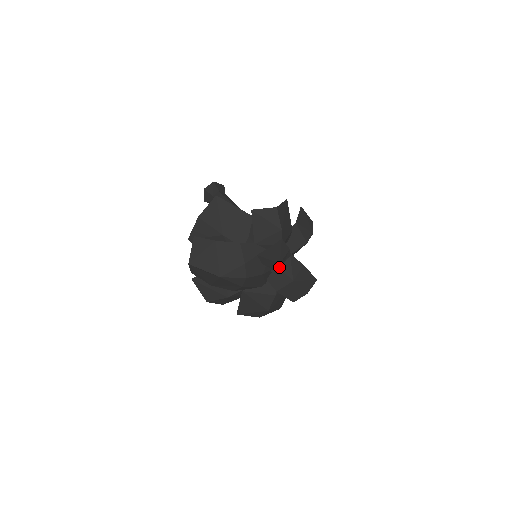
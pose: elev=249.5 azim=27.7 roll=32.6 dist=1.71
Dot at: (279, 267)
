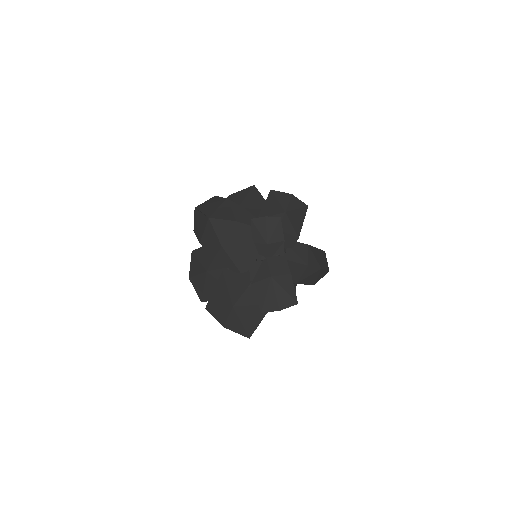
Dot at: (266, 257)
